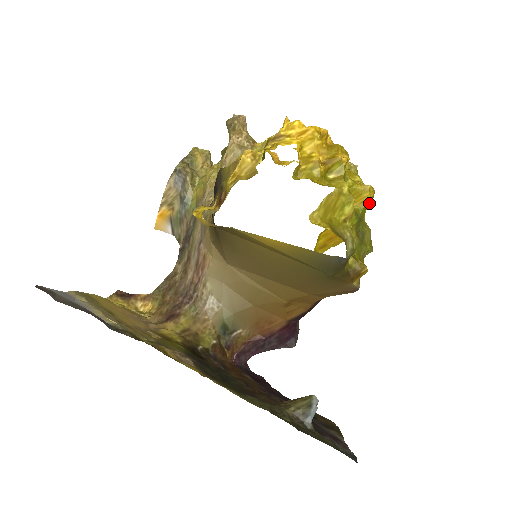
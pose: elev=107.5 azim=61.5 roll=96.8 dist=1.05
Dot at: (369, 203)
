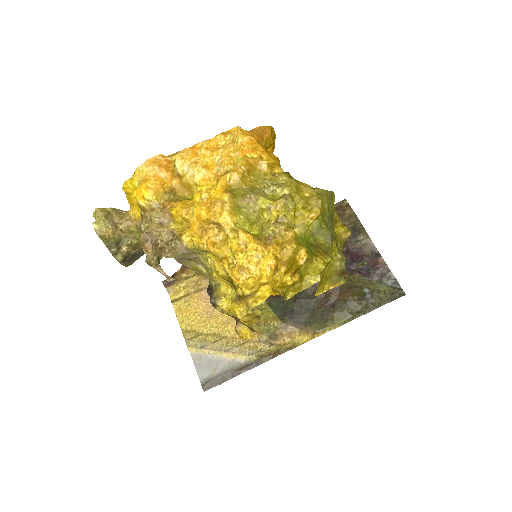
Dot at: occluded
